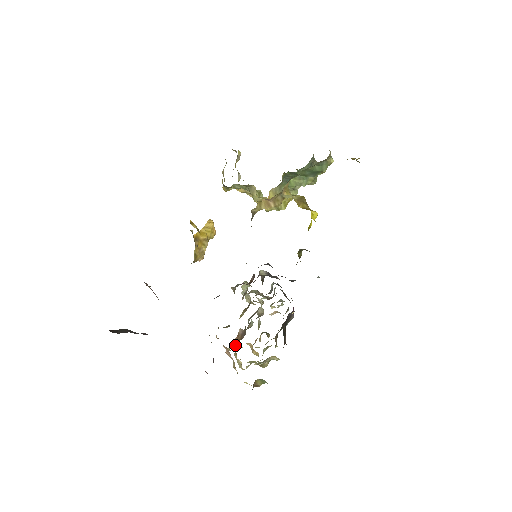
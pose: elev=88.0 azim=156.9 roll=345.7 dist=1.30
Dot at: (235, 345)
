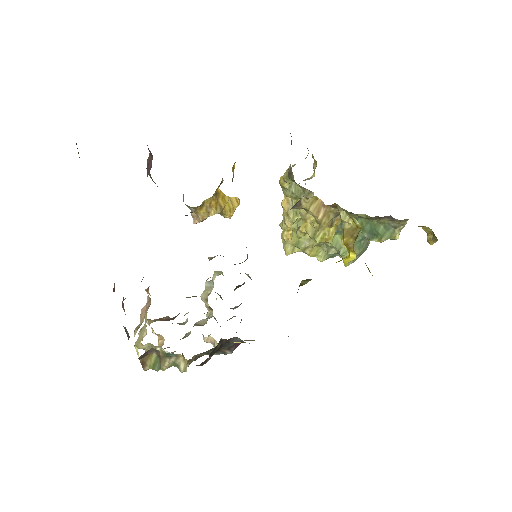
Dot at: (152, 320)
